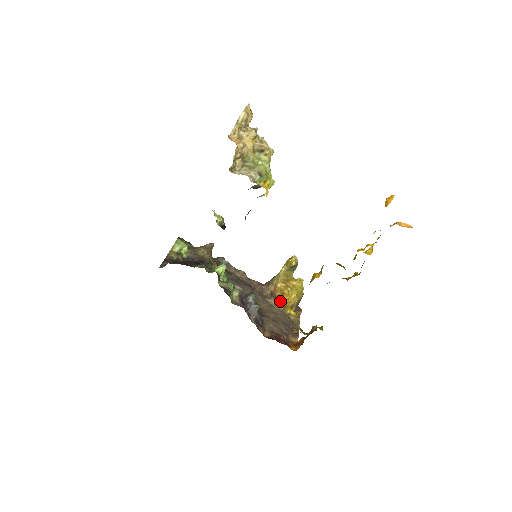
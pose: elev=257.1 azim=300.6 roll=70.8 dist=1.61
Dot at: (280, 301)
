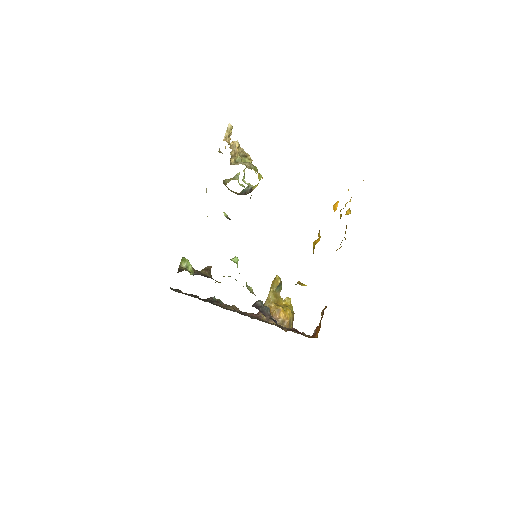
Dot at: (278, 319)
